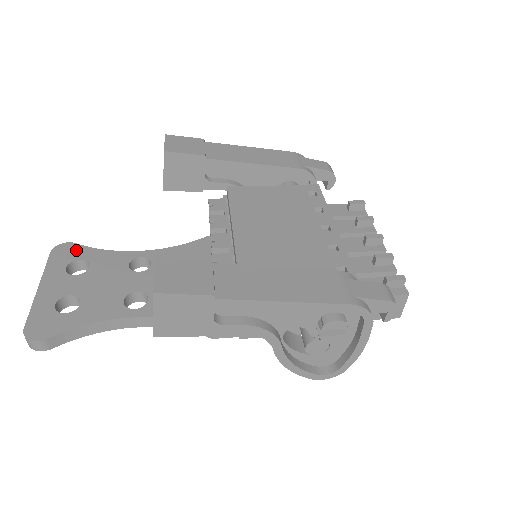
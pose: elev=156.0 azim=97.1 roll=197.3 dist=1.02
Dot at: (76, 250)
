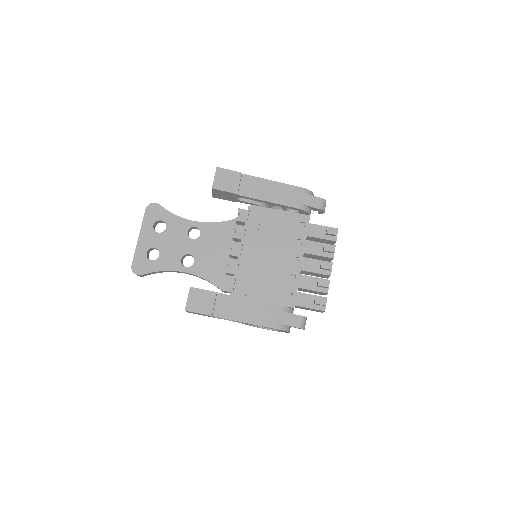
Dot at: (160, 211)
